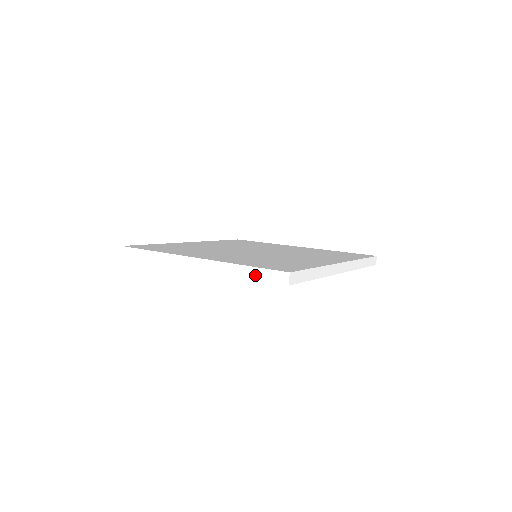
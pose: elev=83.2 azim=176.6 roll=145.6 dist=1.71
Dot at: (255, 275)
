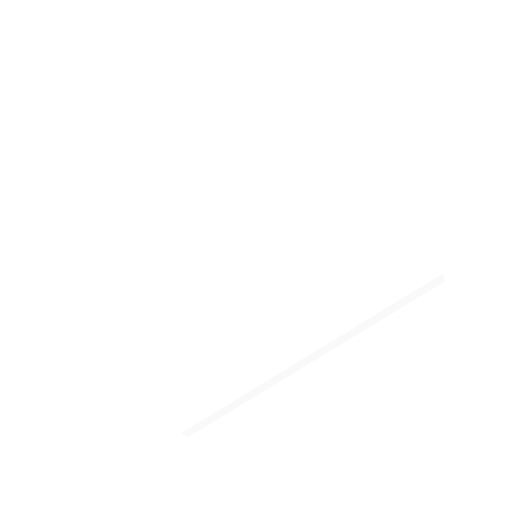
Dot at: (399, 306)
